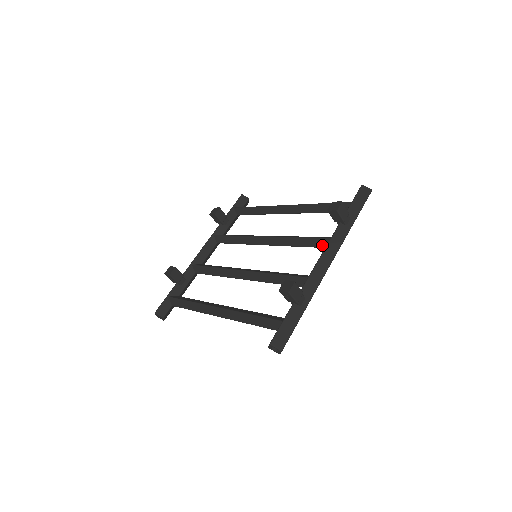
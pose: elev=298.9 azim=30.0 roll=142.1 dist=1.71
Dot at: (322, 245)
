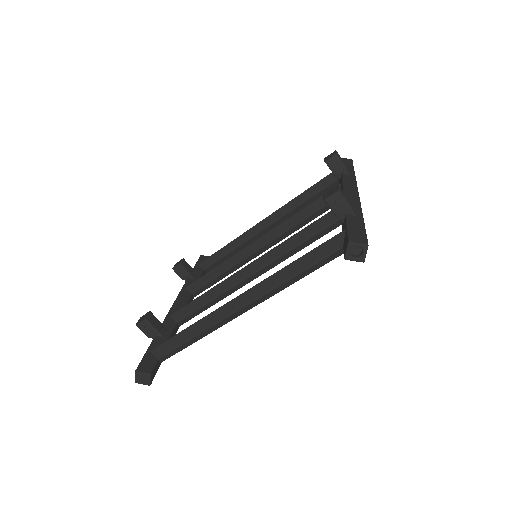
Dot at: occluded
